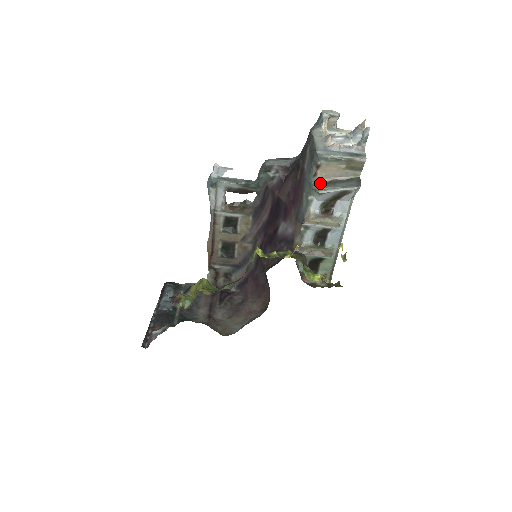
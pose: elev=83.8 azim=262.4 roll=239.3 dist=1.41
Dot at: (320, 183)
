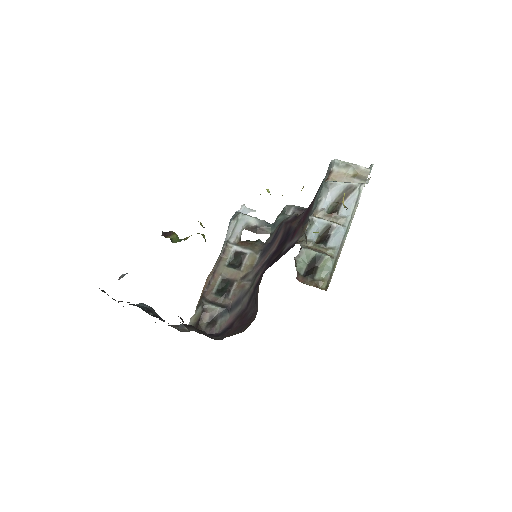
Dot at: occluded
